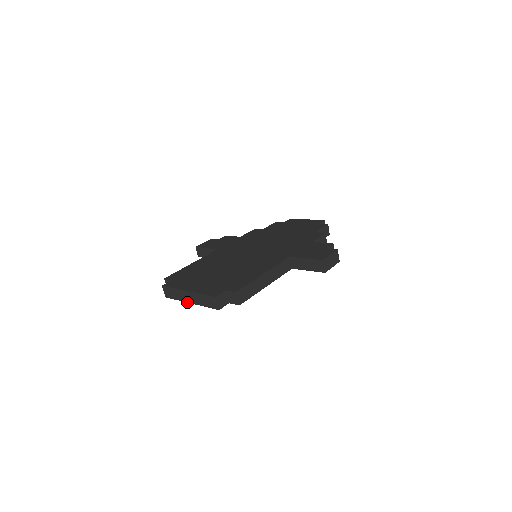
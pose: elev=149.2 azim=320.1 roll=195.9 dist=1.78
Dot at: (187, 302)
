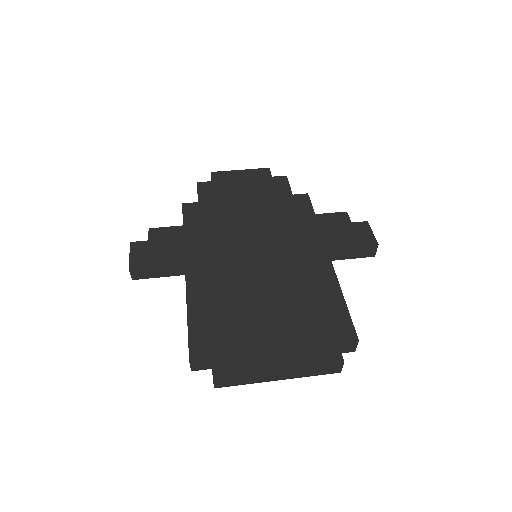
Dot at: occluded
